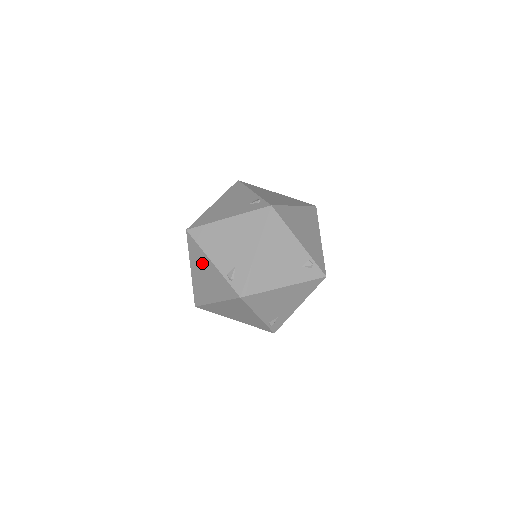
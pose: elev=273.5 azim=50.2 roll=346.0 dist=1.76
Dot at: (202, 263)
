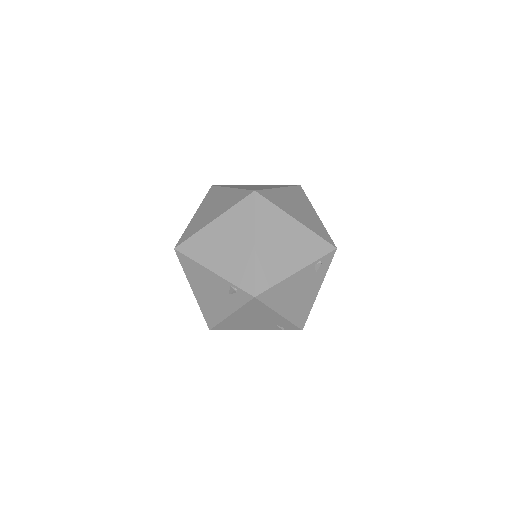
Dot at: occluded
